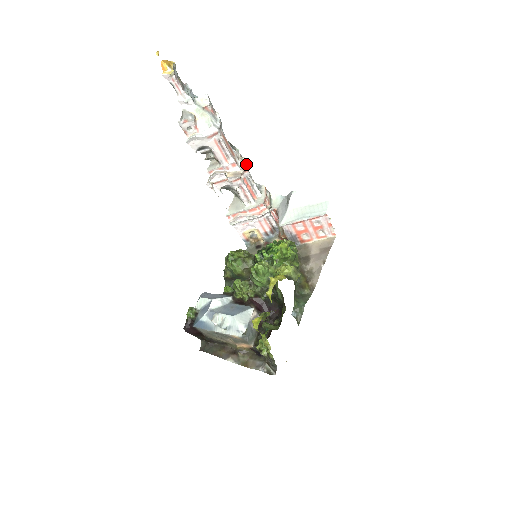
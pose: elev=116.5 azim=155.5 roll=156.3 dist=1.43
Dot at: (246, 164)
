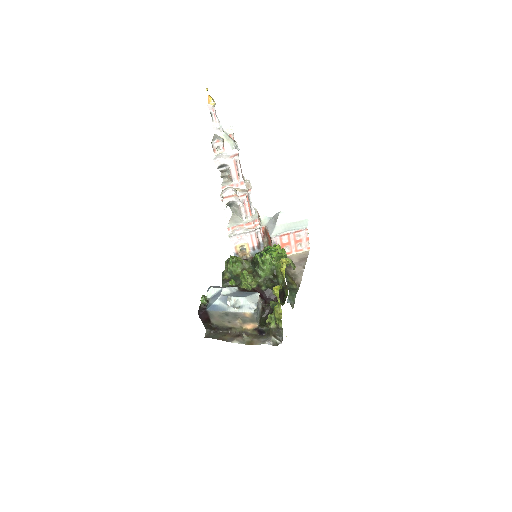
Dot at: (250, 184)
